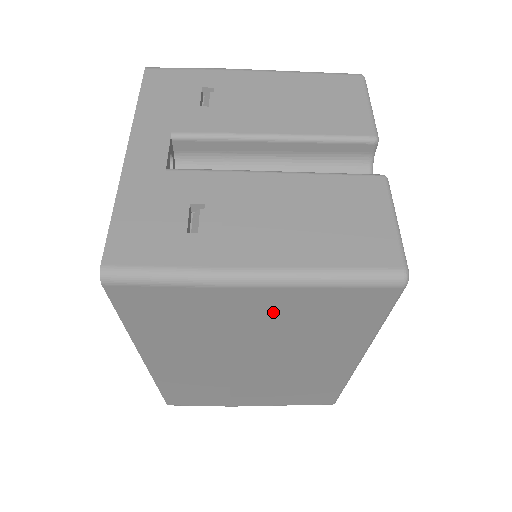
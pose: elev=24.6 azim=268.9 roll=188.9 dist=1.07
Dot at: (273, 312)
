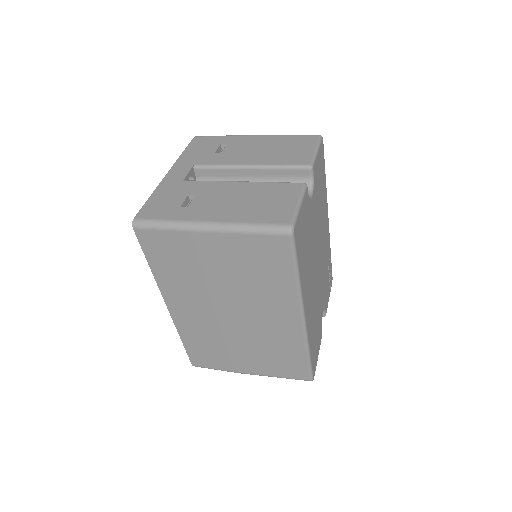
Dot at: (225, 256)
